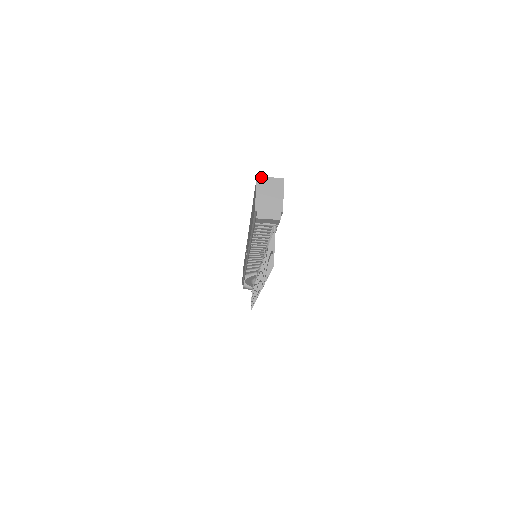
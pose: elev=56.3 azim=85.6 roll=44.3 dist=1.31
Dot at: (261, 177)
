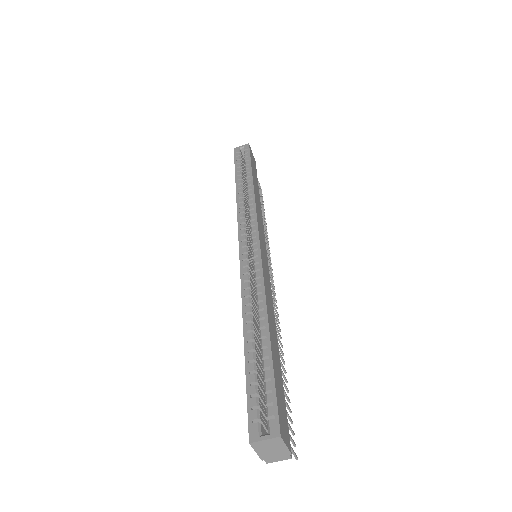
Dot at: (254, 443)
